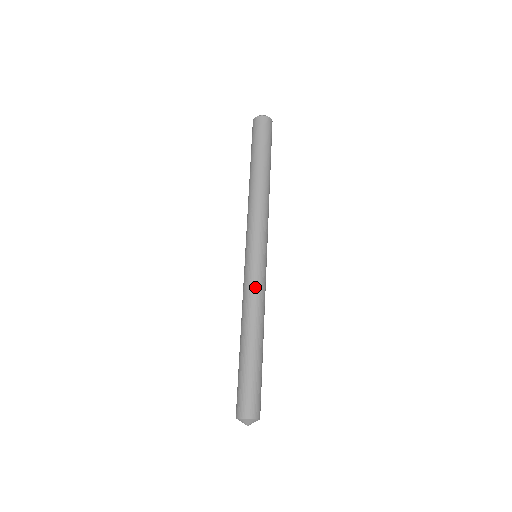
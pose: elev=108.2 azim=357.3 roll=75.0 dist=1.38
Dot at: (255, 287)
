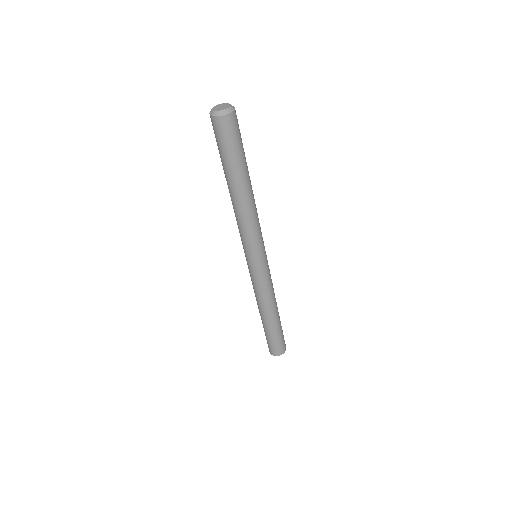
Dot at: (265, 286)
